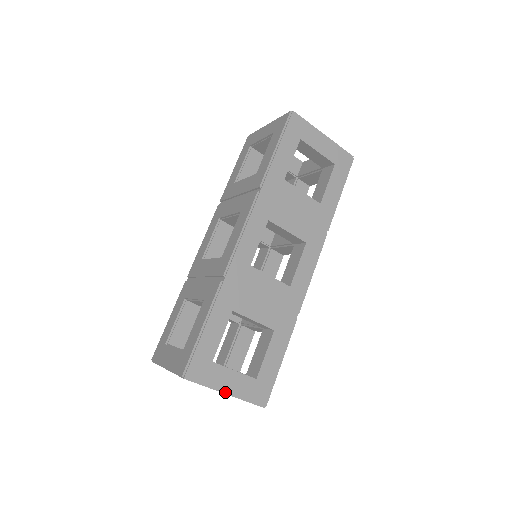
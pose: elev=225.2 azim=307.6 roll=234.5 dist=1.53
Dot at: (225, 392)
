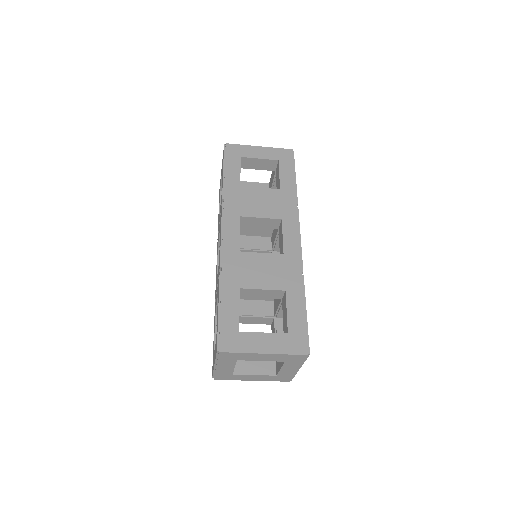
Dot at: (262, 352)
